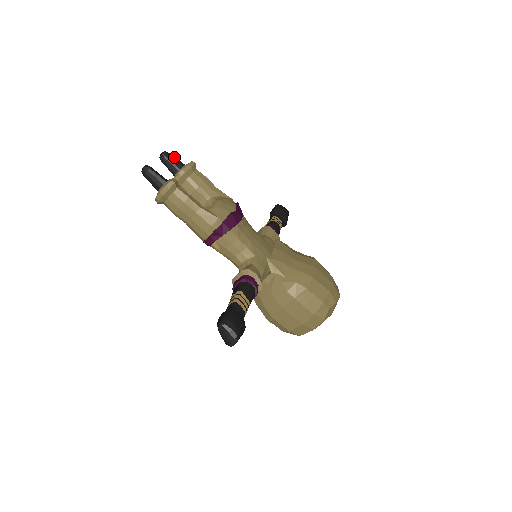
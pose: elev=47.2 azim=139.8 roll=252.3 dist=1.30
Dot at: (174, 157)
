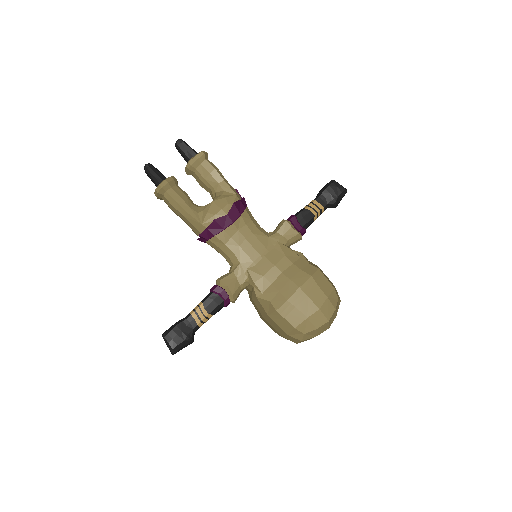
Dot at: (186, 146)
